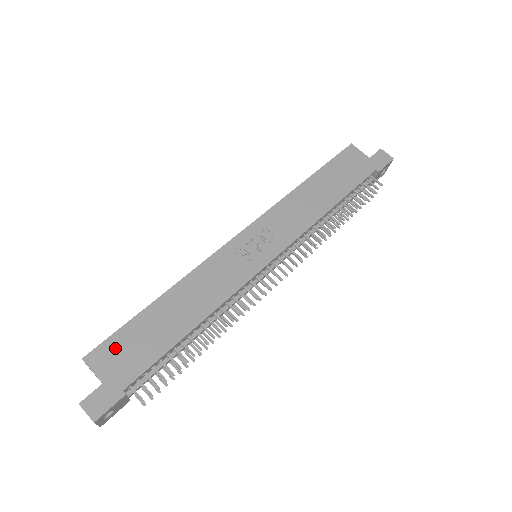
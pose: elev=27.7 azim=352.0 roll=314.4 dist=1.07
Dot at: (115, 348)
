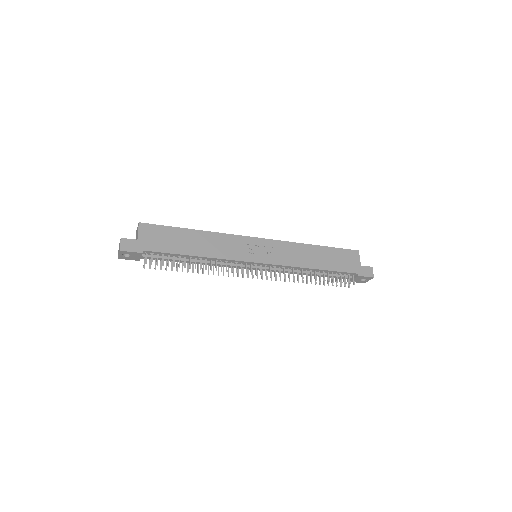
Dot at: (156, 231)
